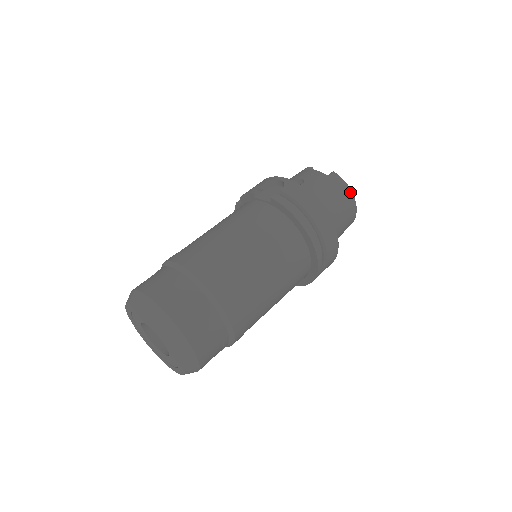
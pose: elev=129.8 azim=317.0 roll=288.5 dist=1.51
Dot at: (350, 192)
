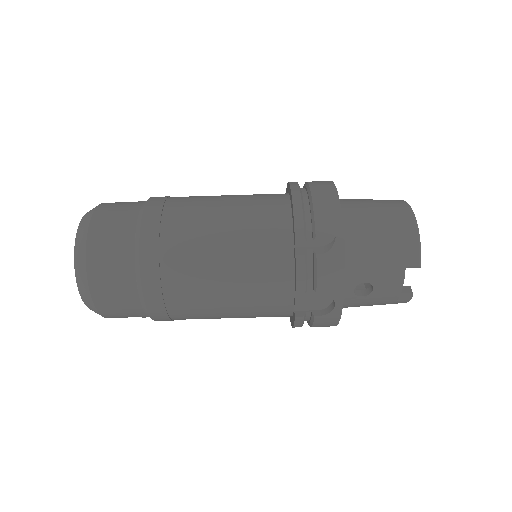
Dot at: occluded
